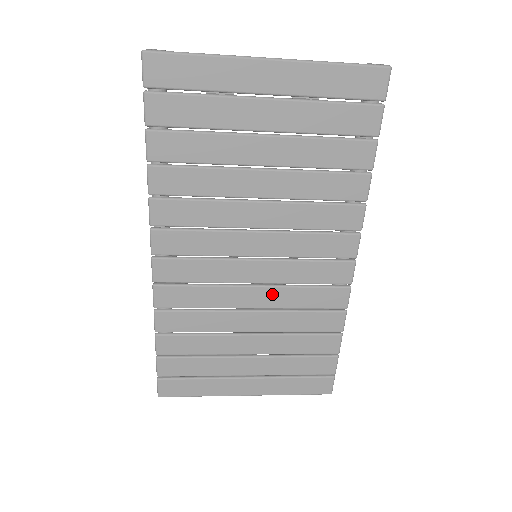
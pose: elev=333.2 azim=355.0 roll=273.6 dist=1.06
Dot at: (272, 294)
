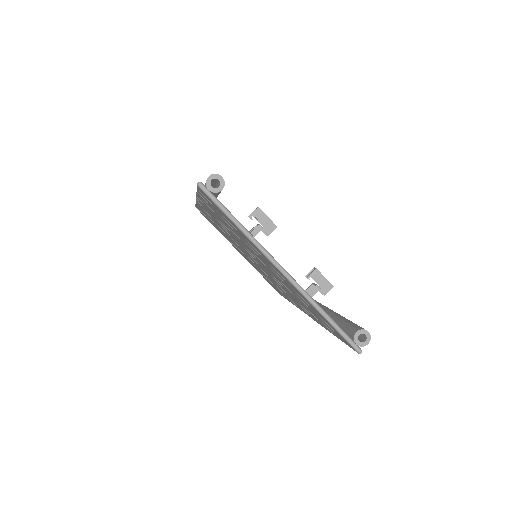
Dot at: (259, 267)
